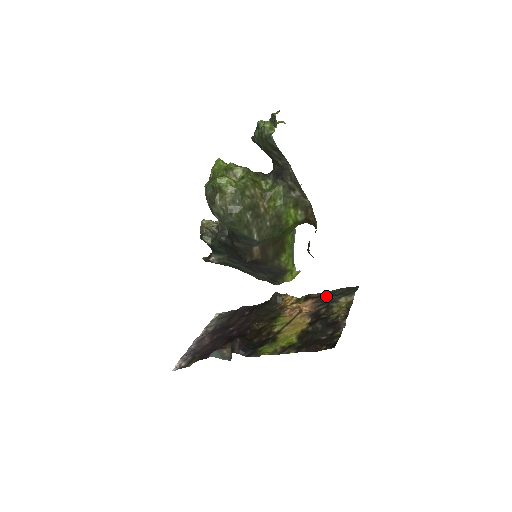
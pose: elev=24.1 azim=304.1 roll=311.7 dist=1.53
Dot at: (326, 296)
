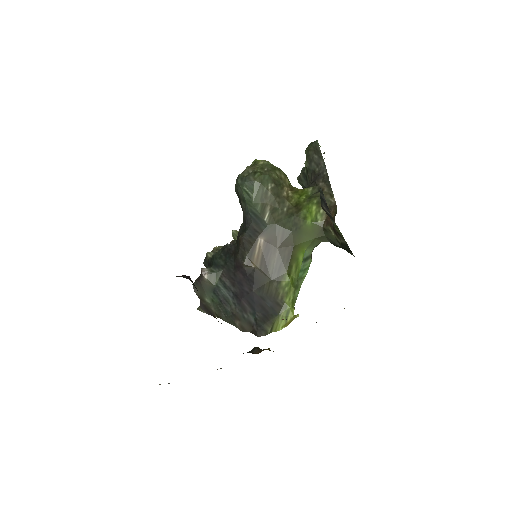
Dot at: occluded
